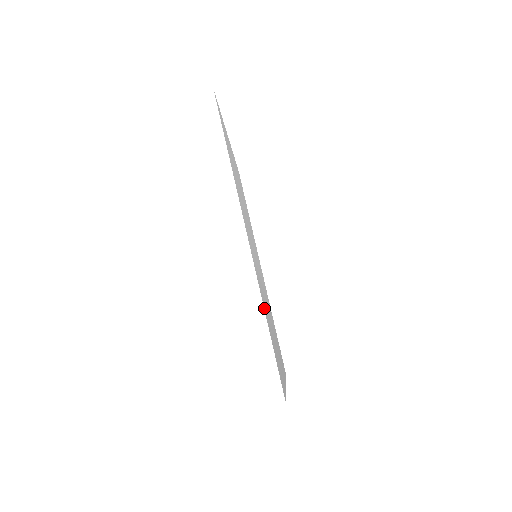
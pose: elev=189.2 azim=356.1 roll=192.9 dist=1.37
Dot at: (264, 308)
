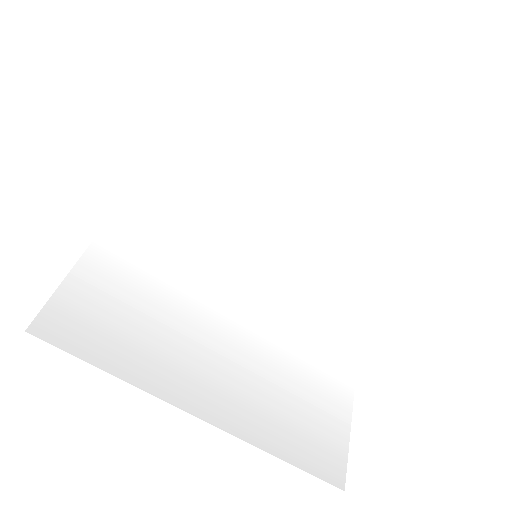
Dot at: (106, 243)
